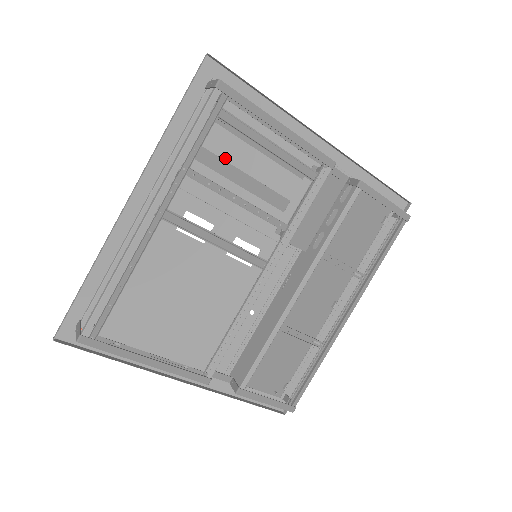
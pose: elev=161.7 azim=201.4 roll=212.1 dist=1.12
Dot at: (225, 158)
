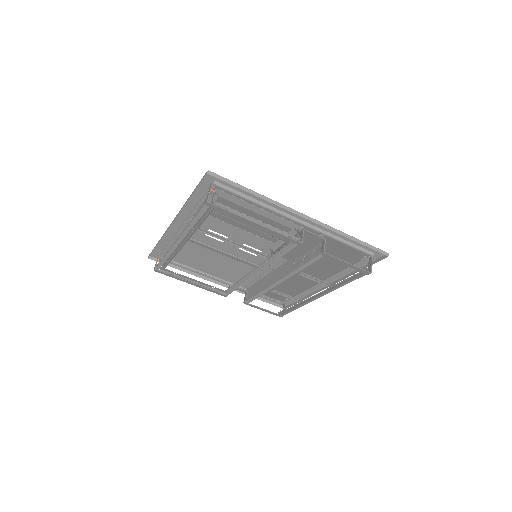
Dot at: occluded
